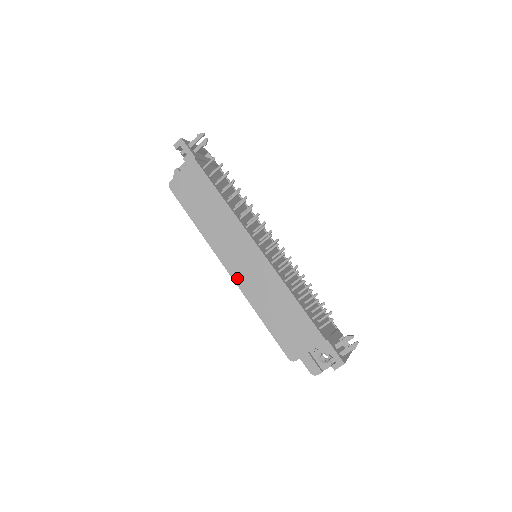
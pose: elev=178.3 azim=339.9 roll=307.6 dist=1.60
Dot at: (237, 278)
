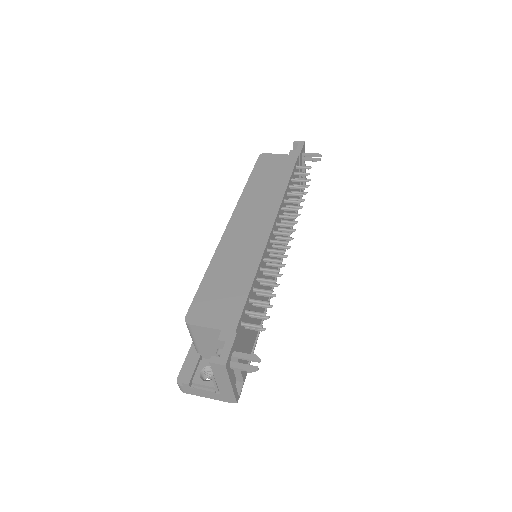
Dot at: (229, 233)
